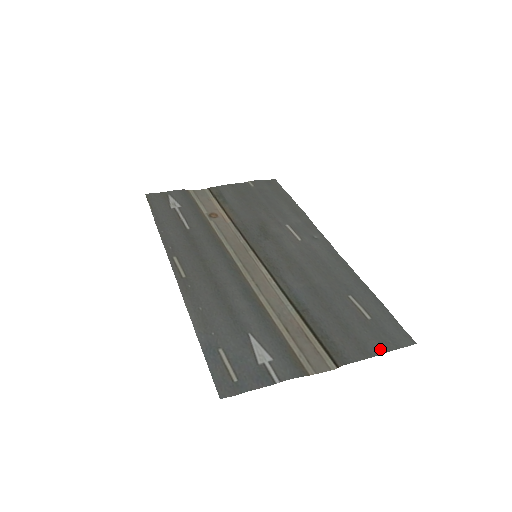
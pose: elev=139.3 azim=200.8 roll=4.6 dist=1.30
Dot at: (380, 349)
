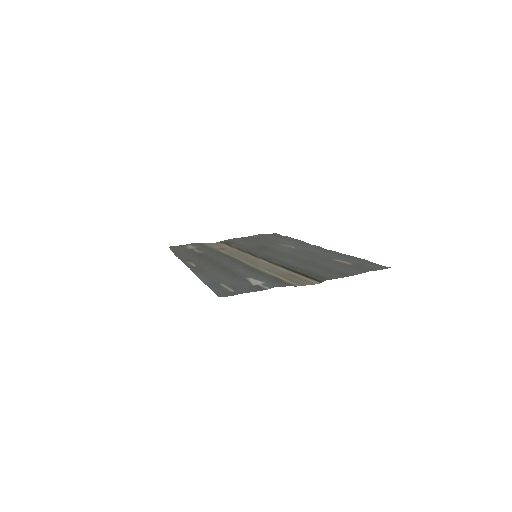
Dot at: (359, 272)
